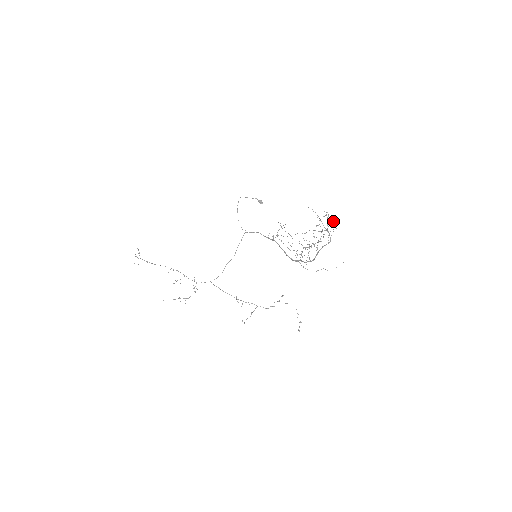
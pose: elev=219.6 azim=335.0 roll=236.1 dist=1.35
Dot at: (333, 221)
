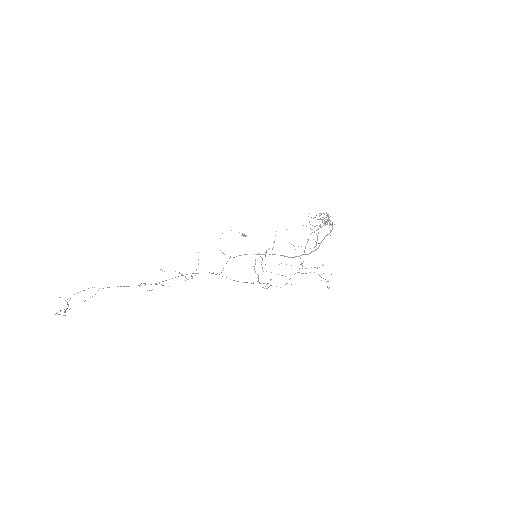
Dot at: occluded
